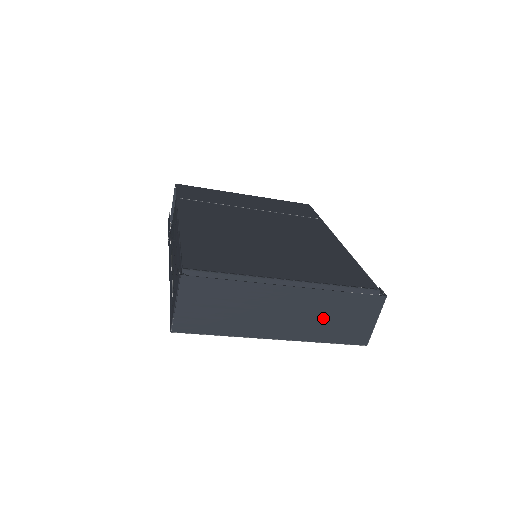
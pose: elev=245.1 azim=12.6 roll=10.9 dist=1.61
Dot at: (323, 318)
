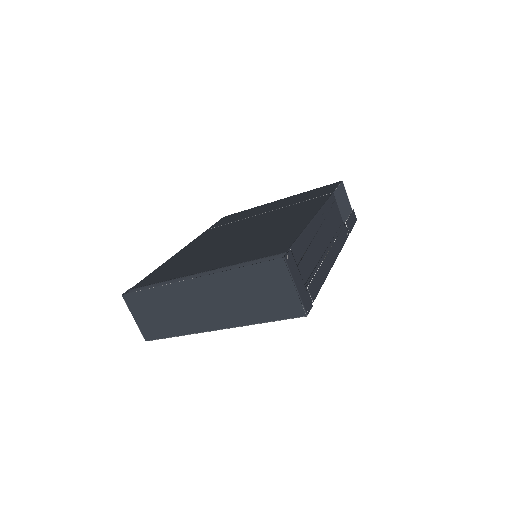
Dot at: (241, 299)
